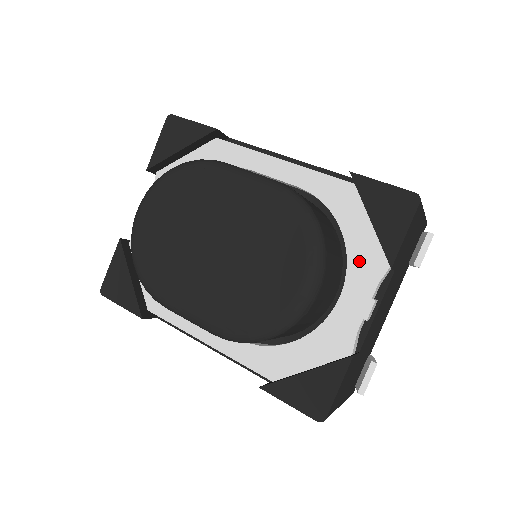
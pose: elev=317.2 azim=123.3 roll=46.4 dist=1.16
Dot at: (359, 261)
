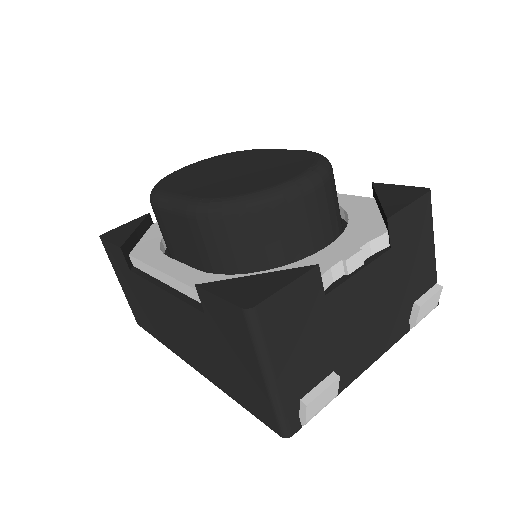
Dot at: (357, 230)
